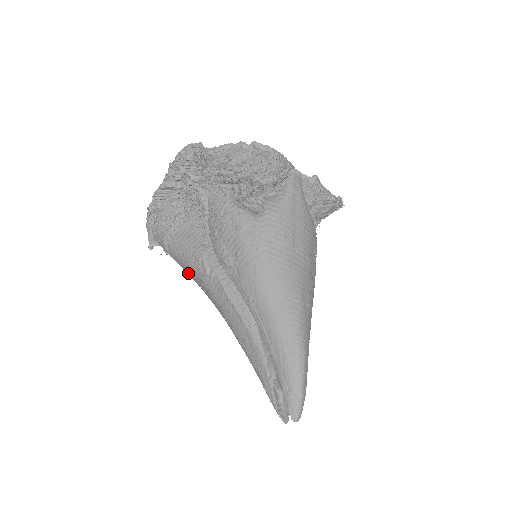
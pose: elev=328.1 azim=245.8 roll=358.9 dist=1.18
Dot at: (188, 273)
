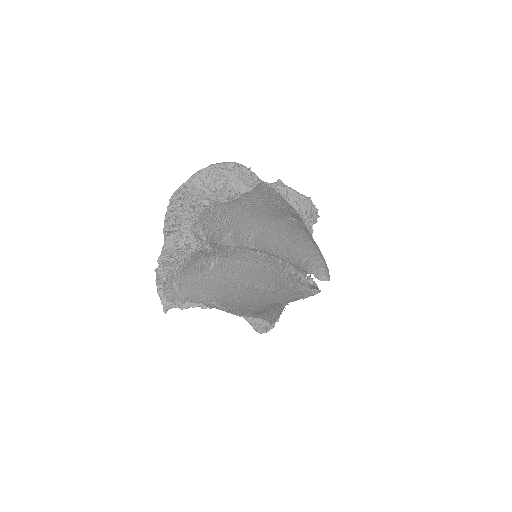
Dot at: (199, 293)
